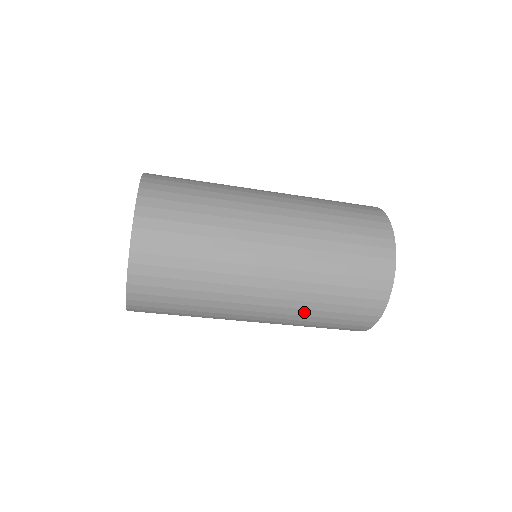
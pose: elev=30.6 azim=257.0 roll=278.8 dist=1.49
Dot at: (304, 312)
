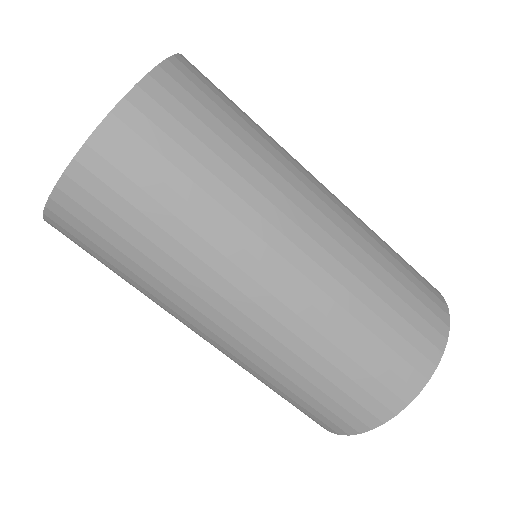
Dot at: (302, 349)
